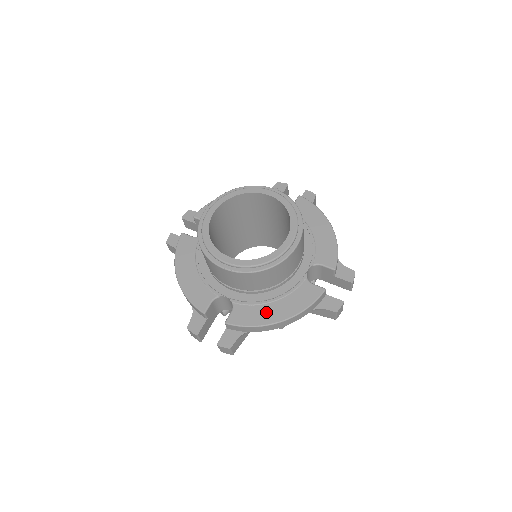
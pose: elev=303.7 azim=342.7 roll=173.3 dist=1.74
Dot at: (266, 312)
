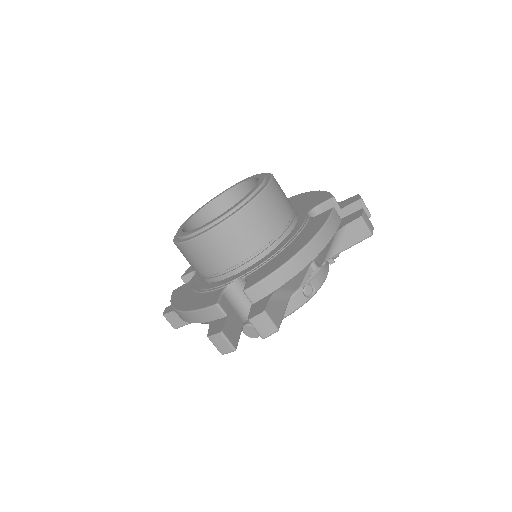
Dot at: (283, 255)
